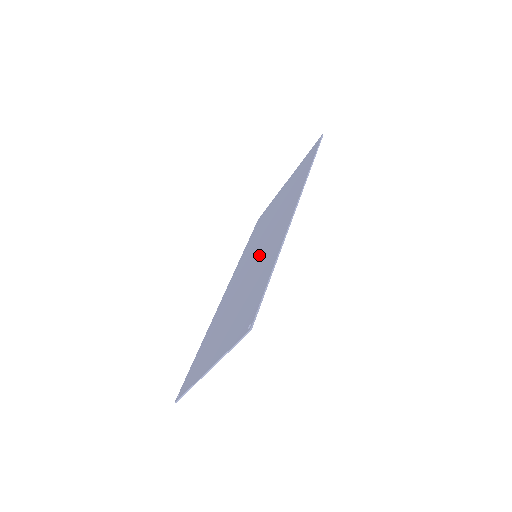
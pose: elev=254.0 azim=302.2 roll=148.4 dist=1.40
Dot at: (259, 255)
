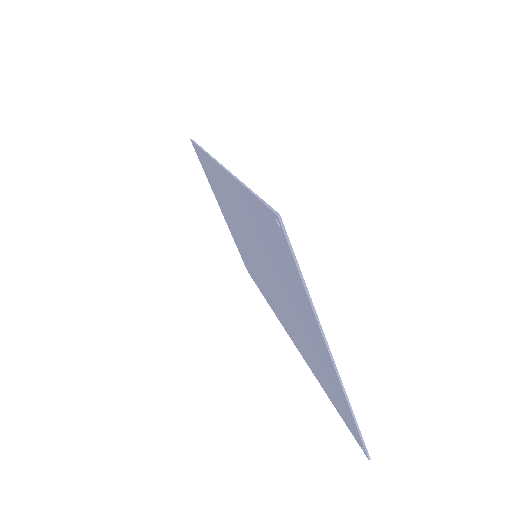
Dot at: occluded
